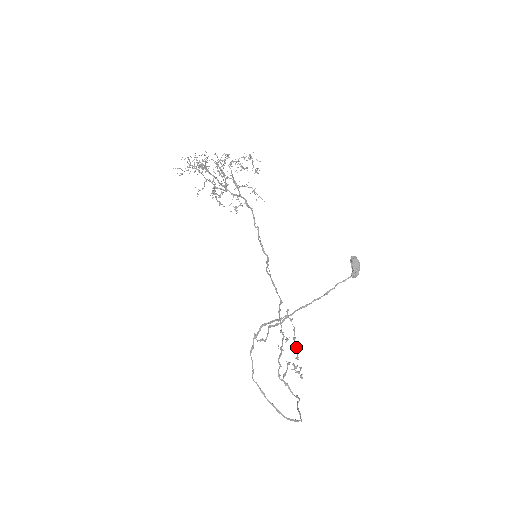
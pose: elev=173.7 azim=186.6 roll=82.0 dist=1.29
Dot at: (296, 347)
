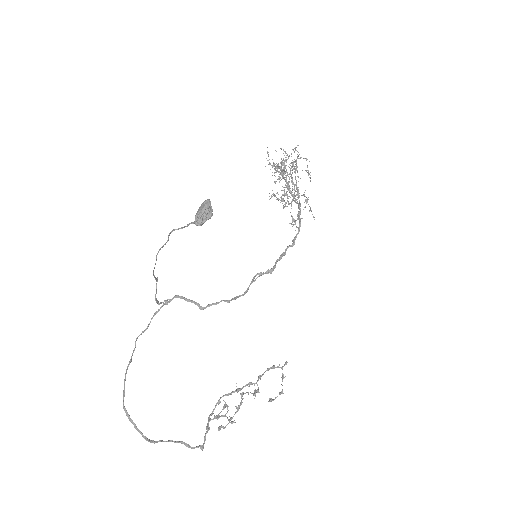
Dot at: occluded
